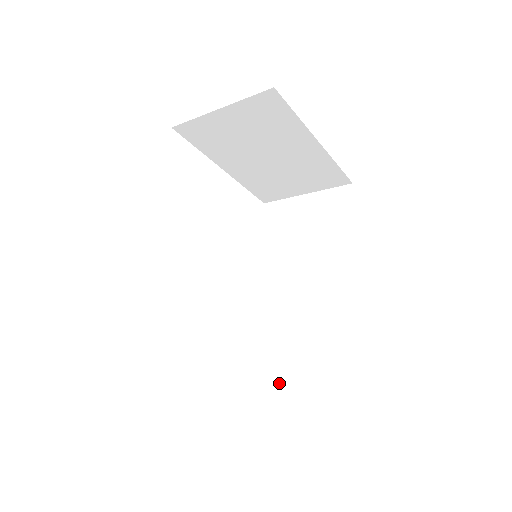
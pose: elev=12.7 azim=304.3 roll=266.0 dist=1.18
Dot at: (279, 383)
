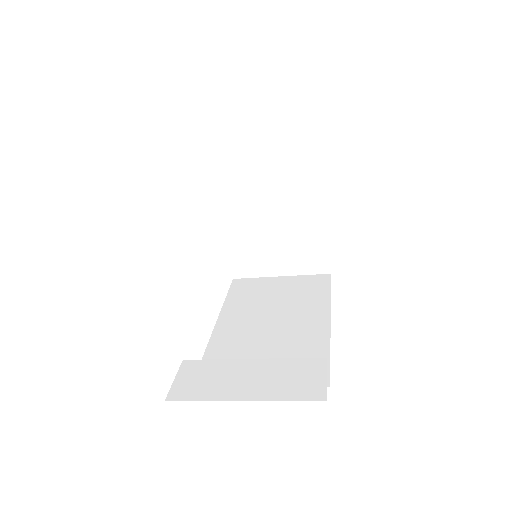
Dot at: (248, 393)
